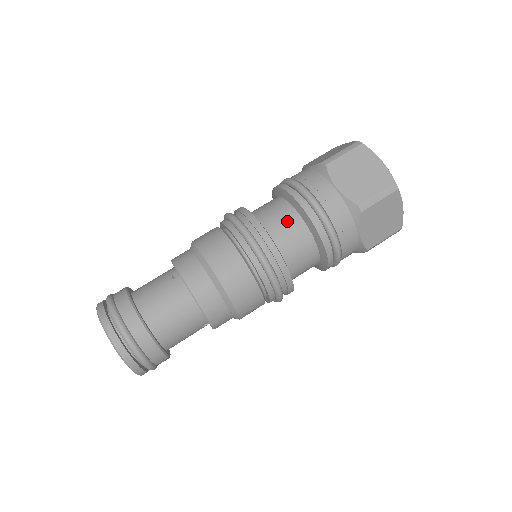
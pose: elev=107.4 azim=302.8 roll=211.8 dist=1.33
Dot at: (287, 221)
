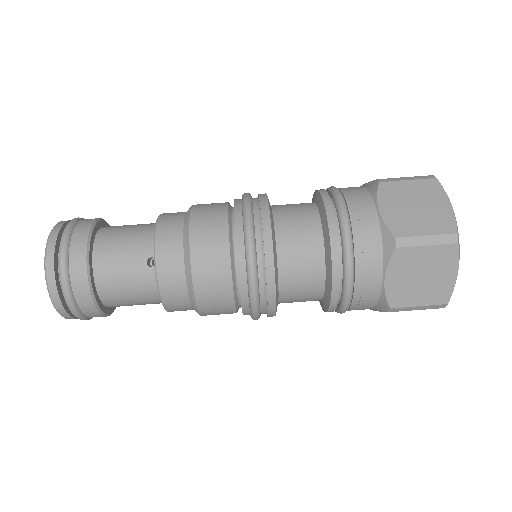
Dot at: (307, 276)
